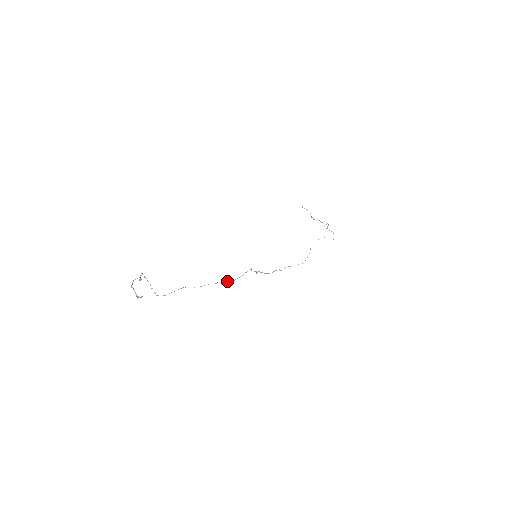
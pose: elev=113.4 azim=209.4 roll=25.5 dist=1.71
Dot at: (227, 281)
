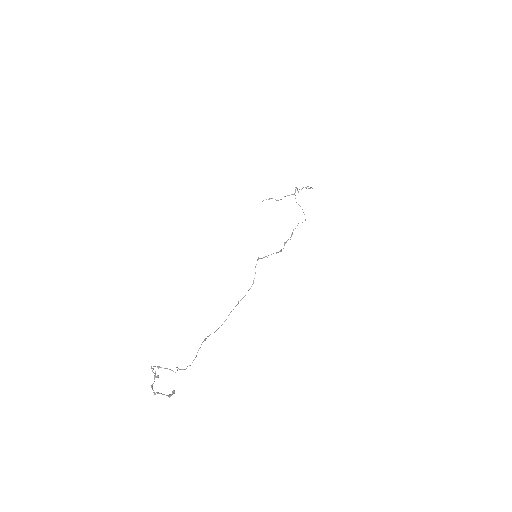
Dot at: occluded
